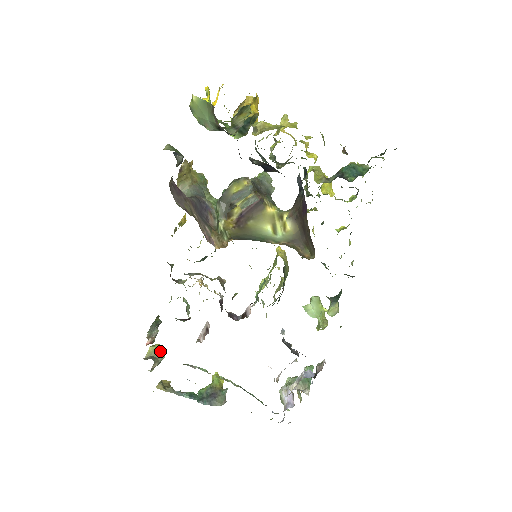
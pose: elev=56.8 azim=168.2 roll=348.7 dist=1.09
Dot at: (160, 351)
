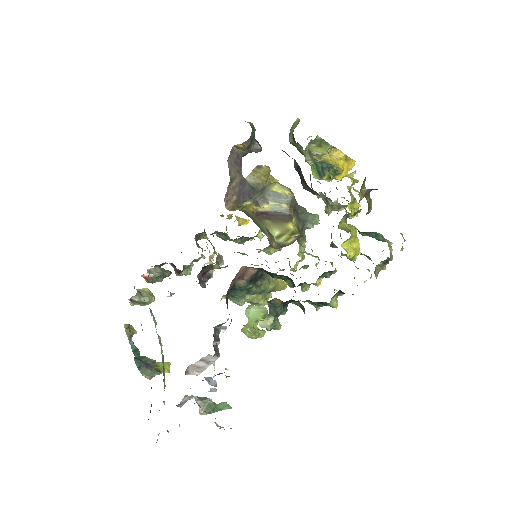
Dot at: (149, 295)
